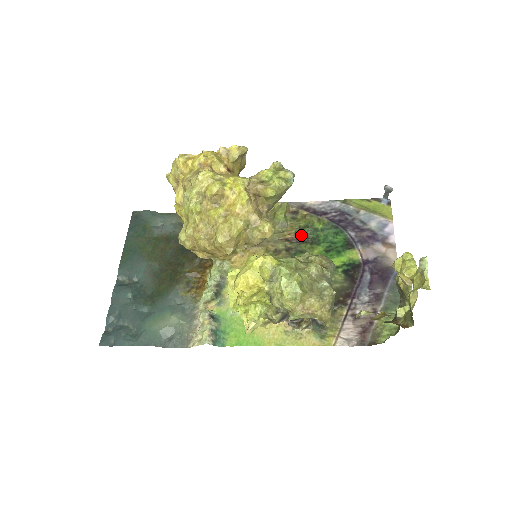
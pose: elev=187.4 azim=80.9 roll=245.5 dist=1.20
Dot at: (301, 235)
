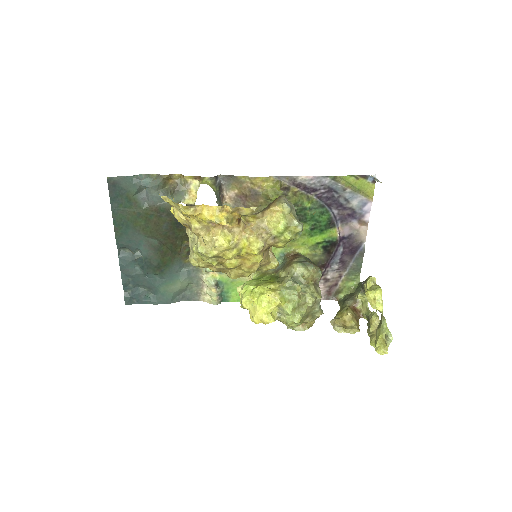
Dot at: occluded
